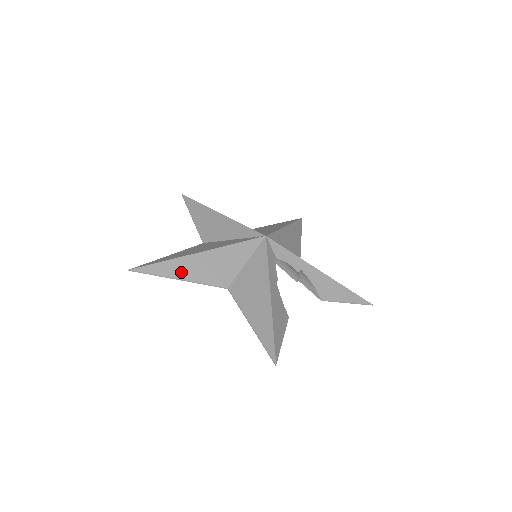
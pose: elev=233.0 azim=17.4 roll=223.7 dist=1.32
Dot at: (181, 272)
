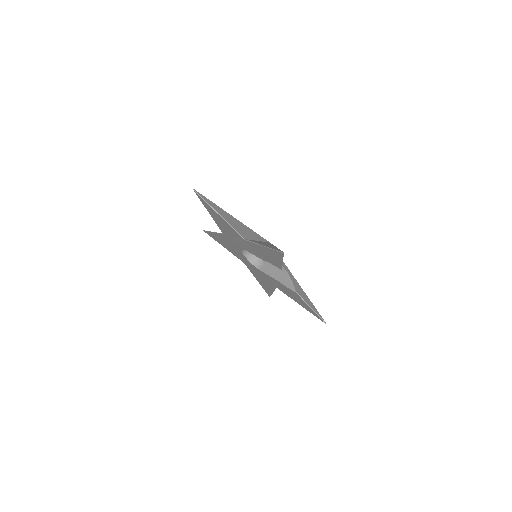
Dot at: (221, 213)
